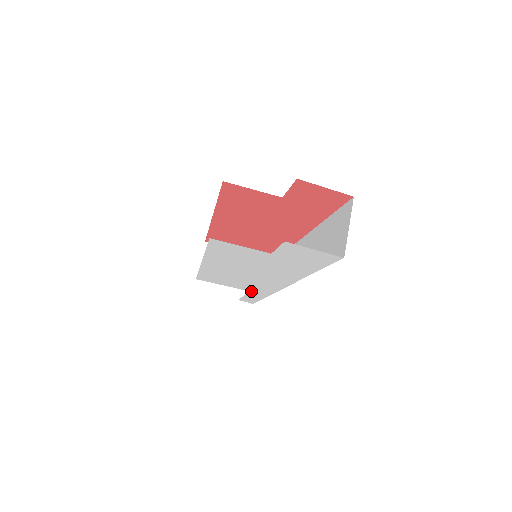
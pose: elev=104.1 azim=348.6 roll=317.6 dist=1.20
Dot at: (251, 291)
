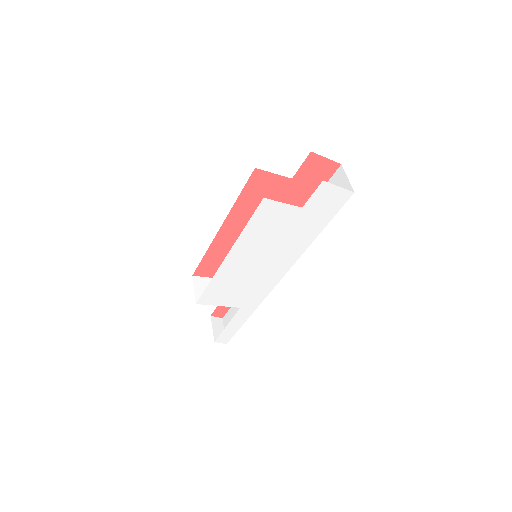
Dot at: (242, 307)
